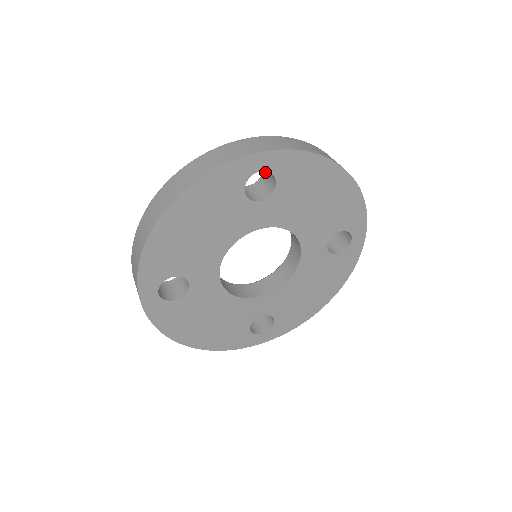
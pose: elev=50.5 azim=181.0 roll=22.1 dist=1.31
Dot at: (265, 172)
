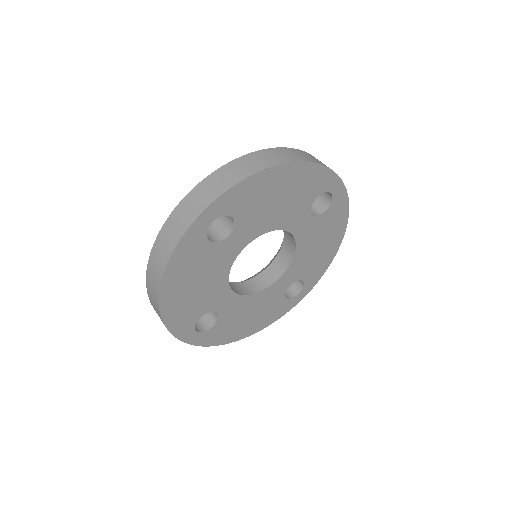
Dot at: occluded
